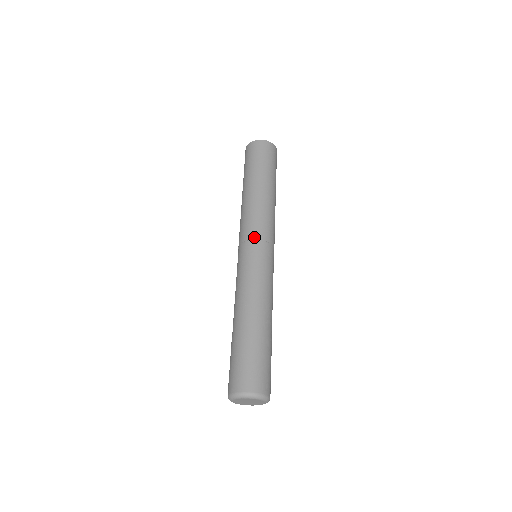
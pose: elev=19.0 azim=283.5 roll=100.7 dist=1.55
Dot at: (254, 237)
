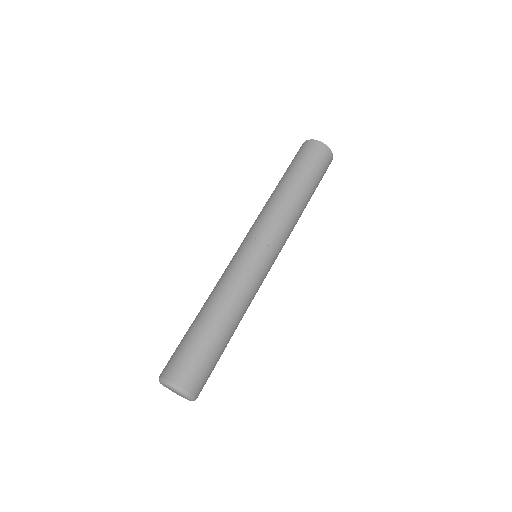
Dot at: (253, 235)
